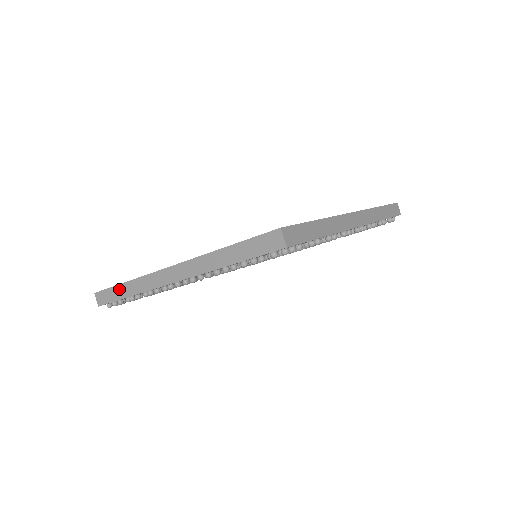
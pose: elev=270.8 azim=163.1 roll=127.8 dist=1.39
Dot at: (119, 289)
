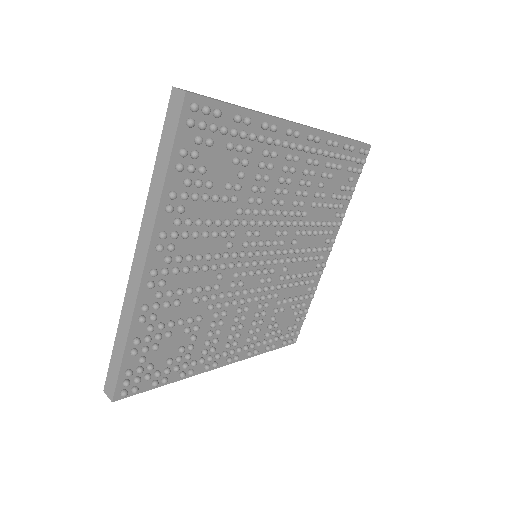
Dot at: (116, 350)
